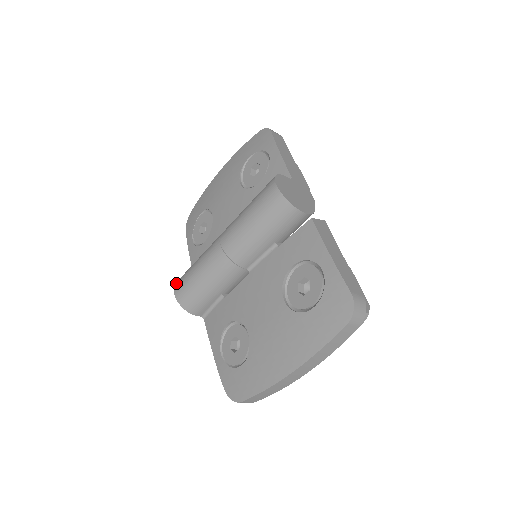
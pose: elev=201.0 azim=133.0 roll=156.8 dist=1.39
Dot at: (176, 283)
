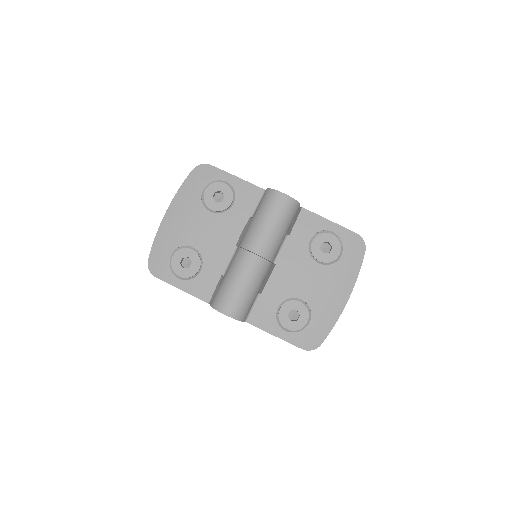
Dot at: (219, 308)
